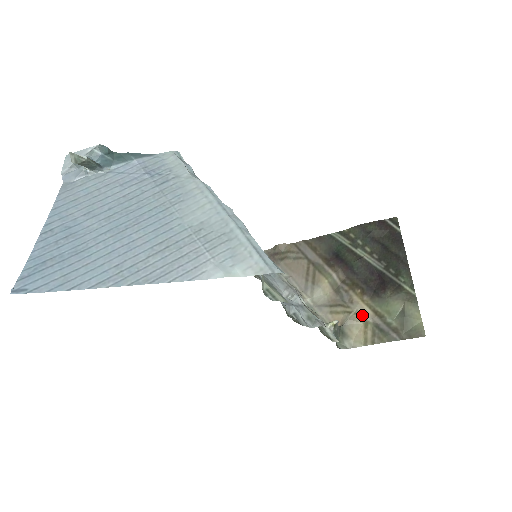
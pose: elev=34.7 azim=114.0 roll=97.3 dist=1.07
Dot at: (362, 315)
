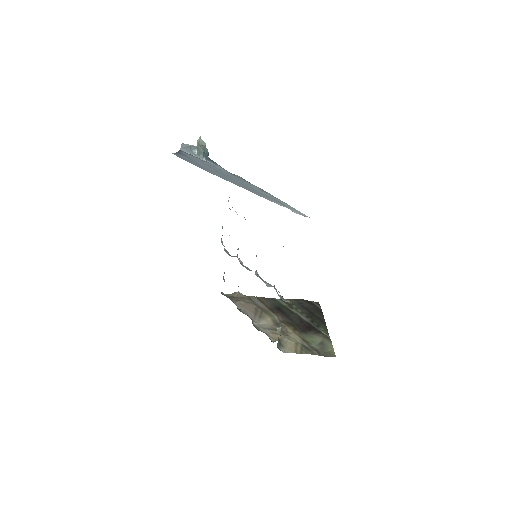
Dot at: (294, 338)
